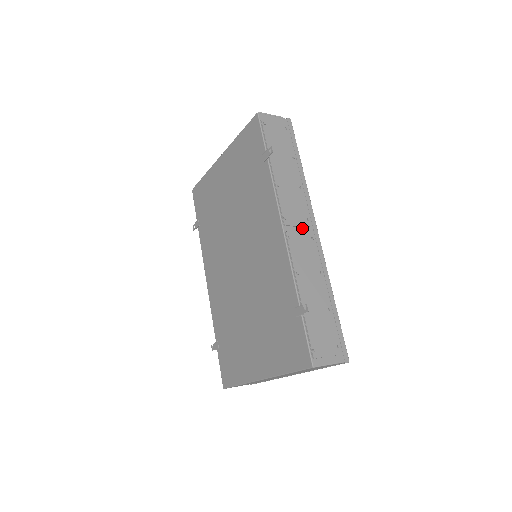
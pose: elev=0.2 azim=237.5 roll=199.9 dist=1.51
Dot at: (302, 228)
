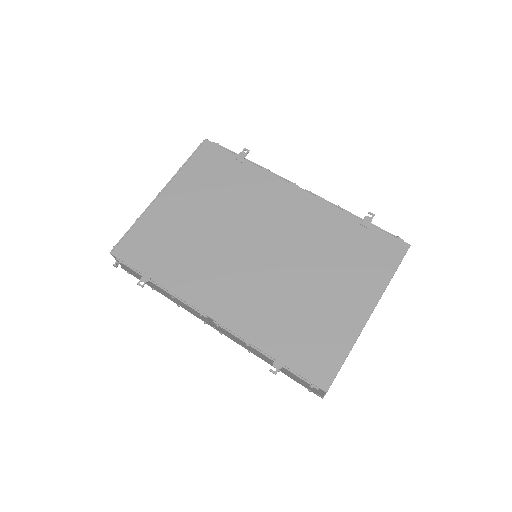
Dot at: occluded
